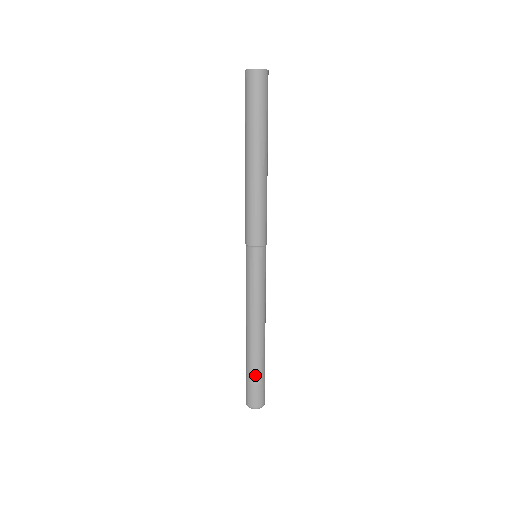
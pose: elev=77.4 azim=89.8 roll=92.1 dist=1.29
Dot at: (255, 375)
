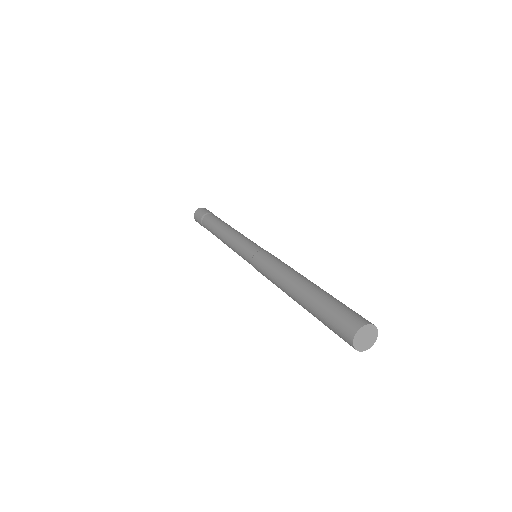
Dot at: occluded
